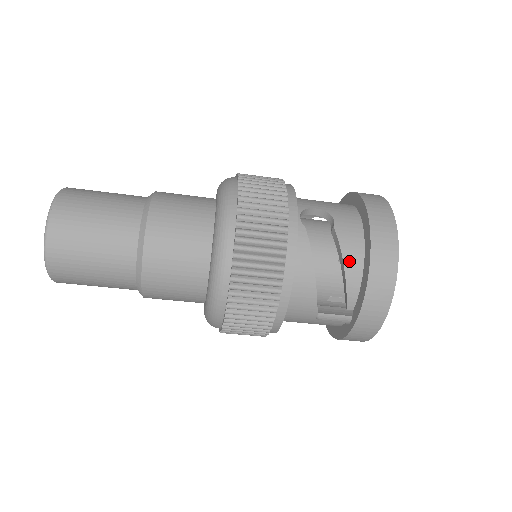
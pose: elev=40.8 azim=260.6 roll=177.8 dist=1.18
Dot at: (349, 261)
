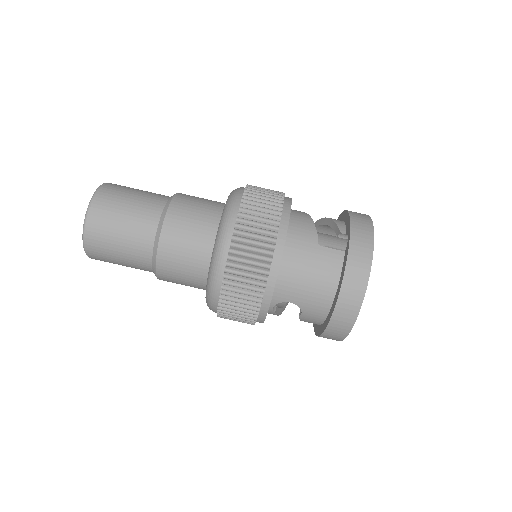
Dot at: occluded
